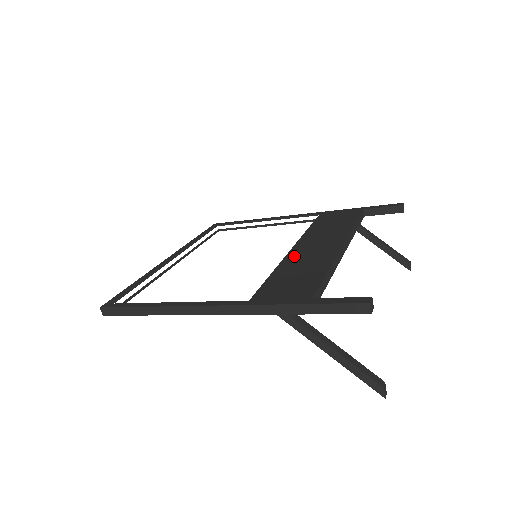
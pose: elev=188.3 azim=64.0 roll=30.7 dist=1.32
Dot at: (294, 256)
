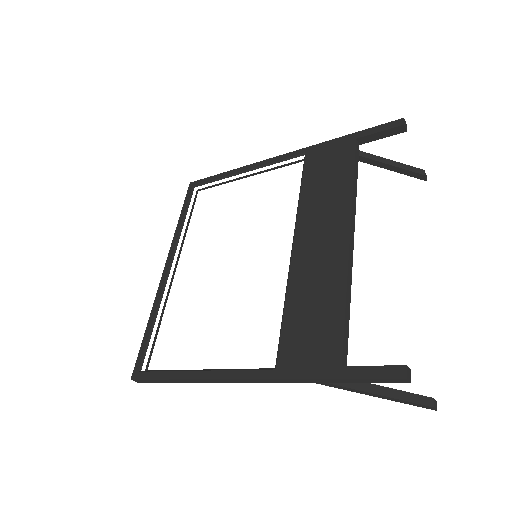
Dot at: (300, 267)
